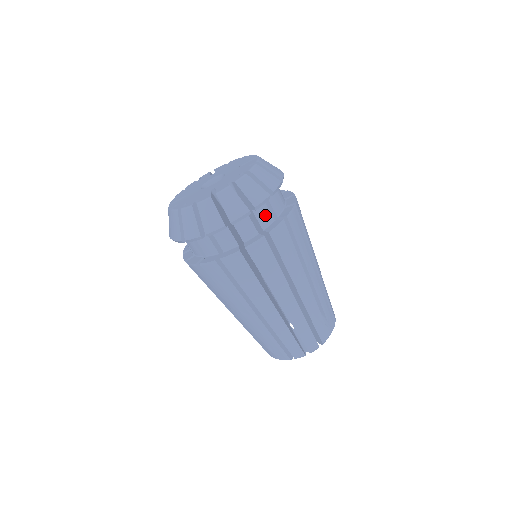
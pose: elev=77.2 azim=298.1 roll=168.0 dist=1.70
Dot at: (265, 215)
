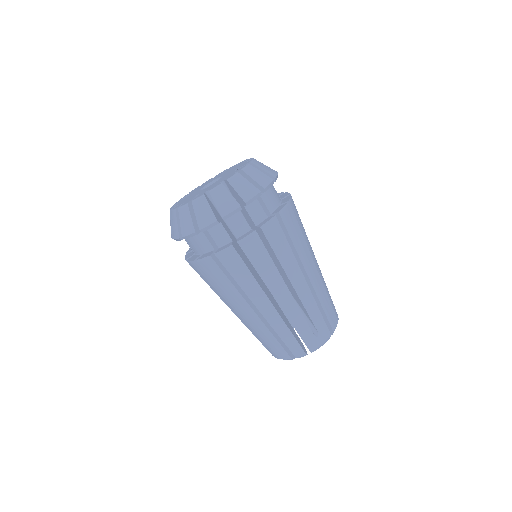
Dot at: (240, 224)
